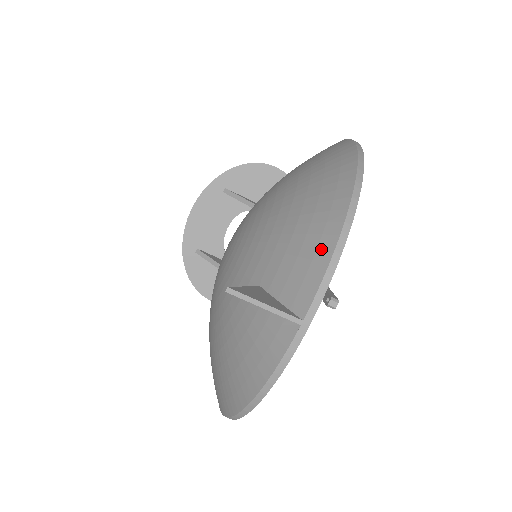
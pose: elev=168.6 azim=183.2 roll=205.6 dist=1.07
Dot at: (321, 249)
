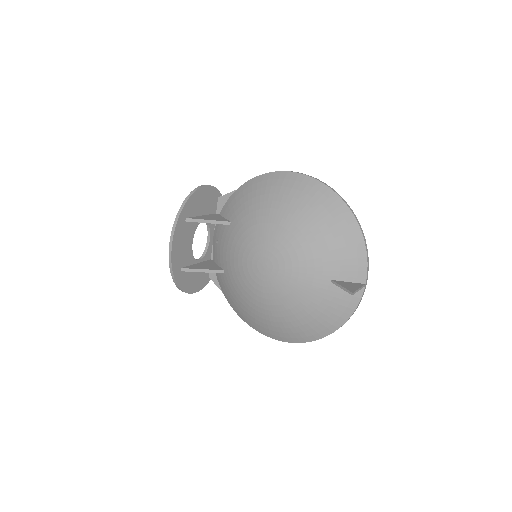
Dot at: (359, 251)
